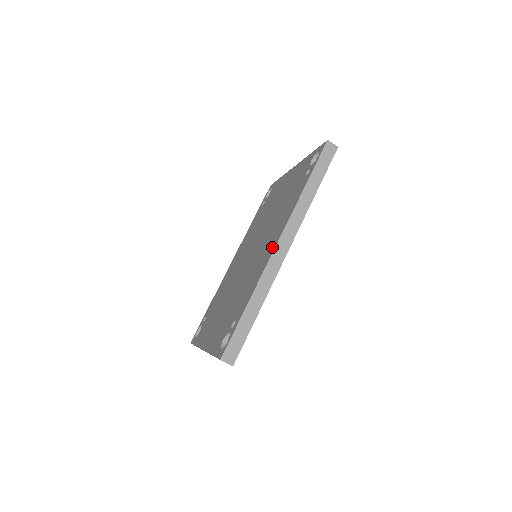
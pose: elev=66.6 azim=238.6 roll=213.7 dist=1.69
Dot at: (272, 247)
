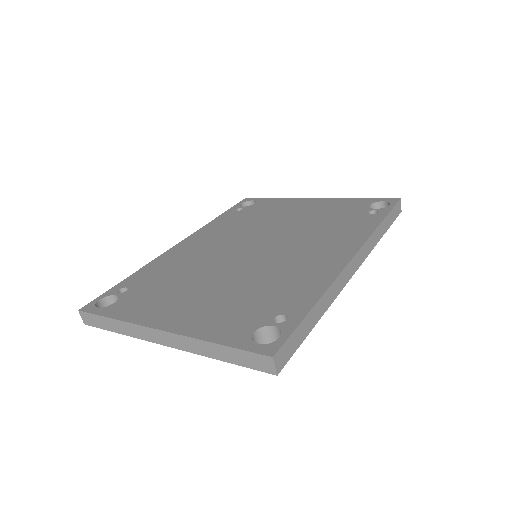
Dot at: (340, 258)
